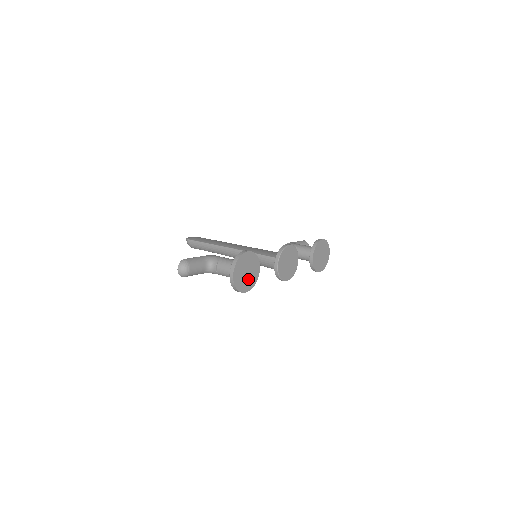
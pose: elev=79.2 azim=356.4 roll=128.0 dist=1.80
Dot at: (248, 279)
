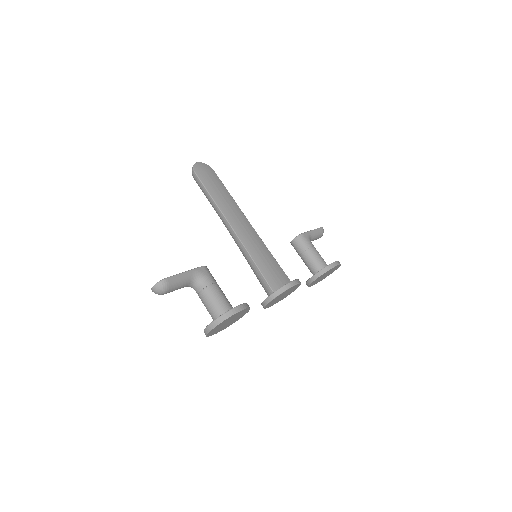
Dot at: (226, 325)
